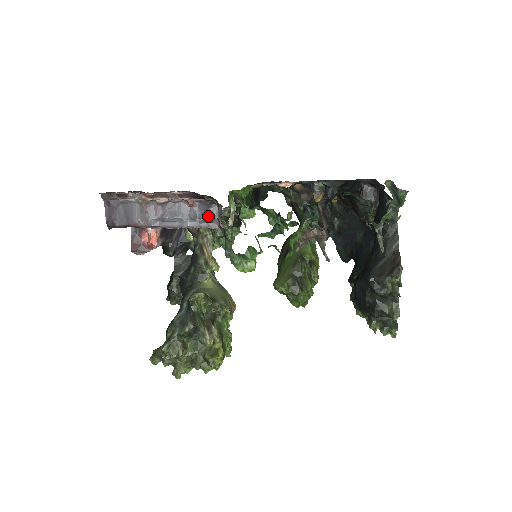
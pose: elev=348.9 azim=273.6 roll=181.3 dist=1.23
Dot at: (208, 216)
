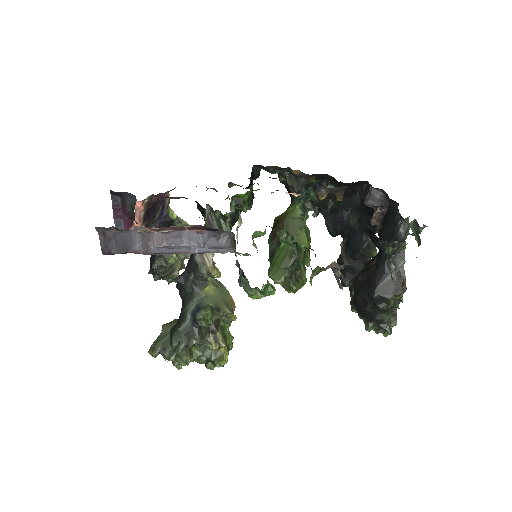
Dot at: (218, 243)
